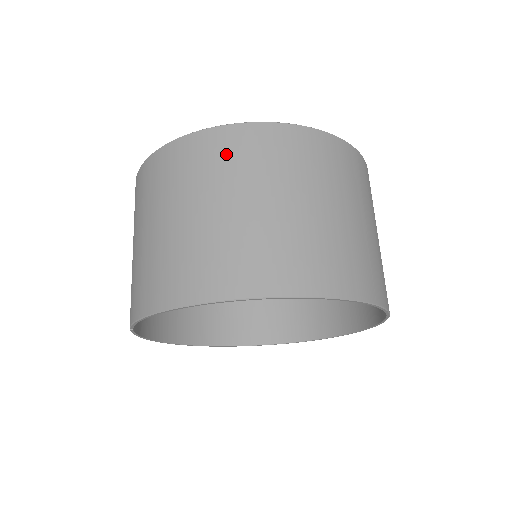
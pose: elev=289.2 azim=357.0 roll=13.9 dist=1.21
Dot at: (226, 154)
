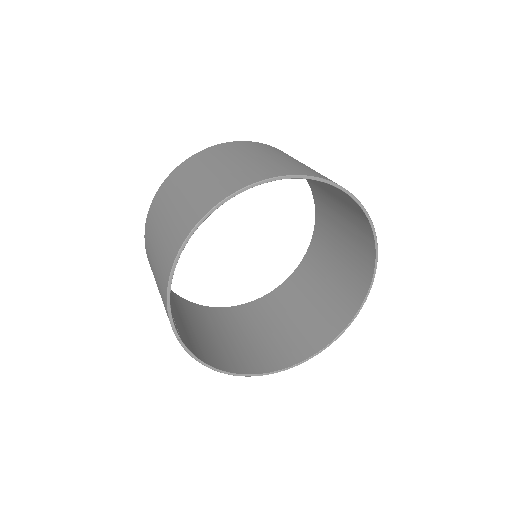
Dot at: (172, 183)
